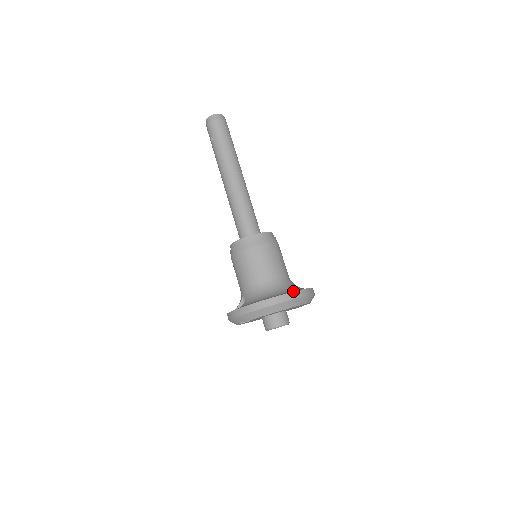
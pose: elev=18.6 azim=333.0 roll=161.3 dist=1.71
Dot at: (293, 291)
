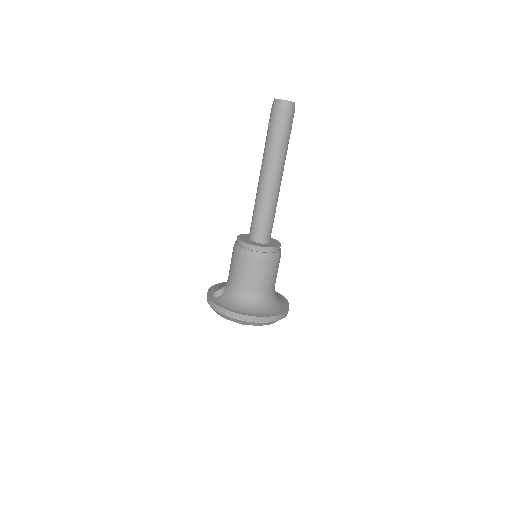
Dot at: (260, 314)
